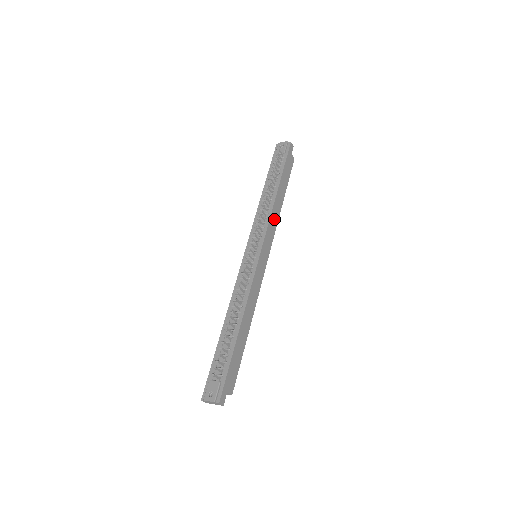
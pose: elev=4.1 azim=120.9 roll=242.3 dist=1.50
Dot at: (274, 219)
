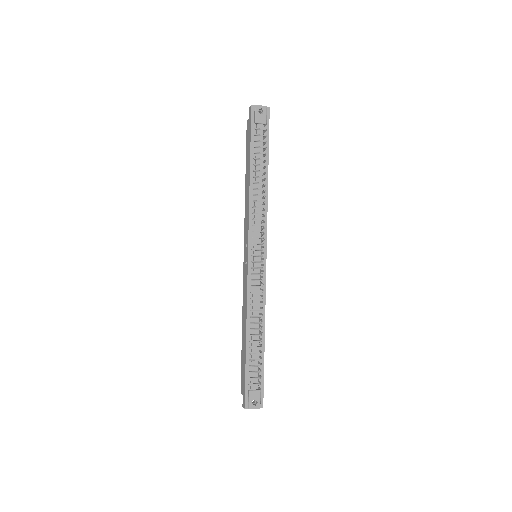
Dot at: occluded
